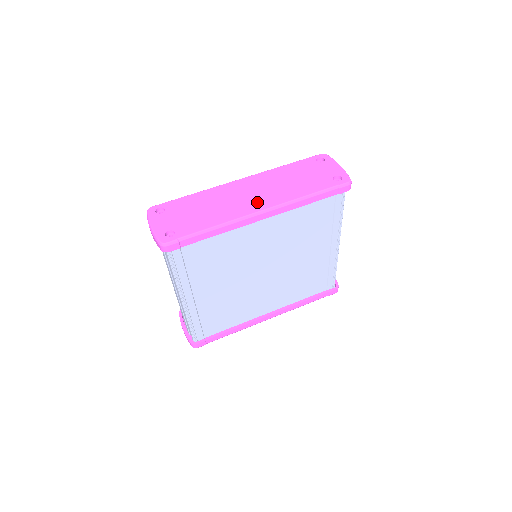
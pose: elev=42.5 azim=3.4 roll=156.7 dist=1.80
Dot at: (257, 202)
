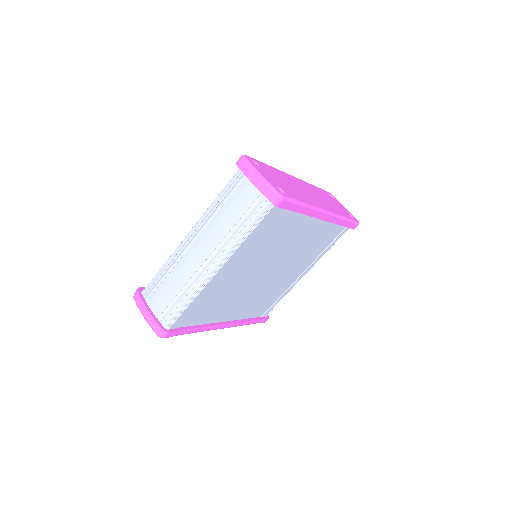
Dot at: (320, 203)
